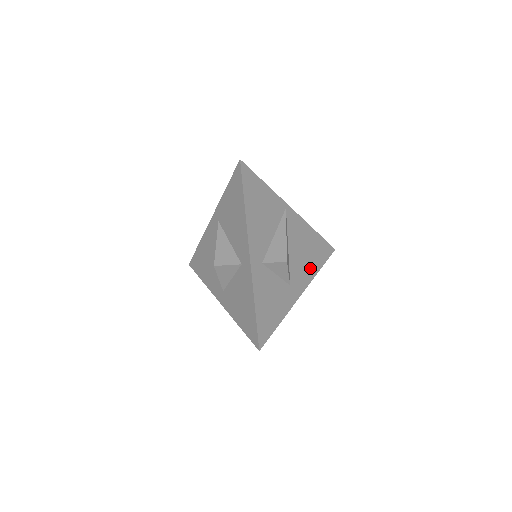
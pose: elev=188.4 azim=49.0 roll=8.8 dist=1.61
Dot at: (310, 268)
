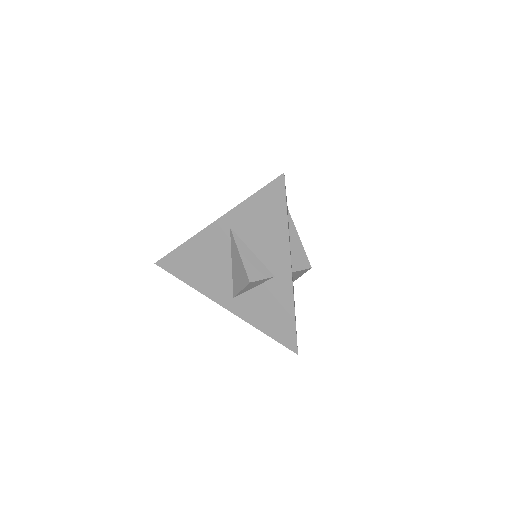
Dot at: occluded
